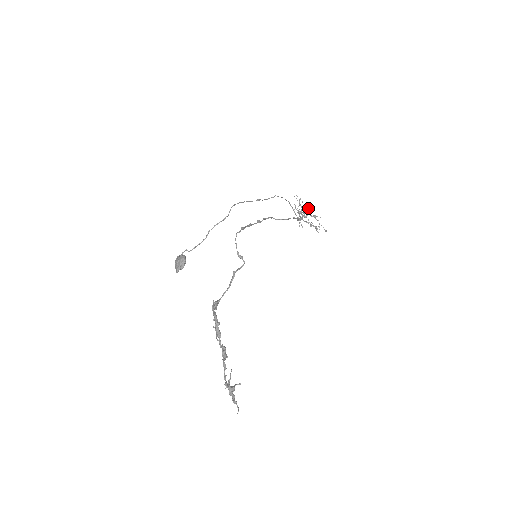
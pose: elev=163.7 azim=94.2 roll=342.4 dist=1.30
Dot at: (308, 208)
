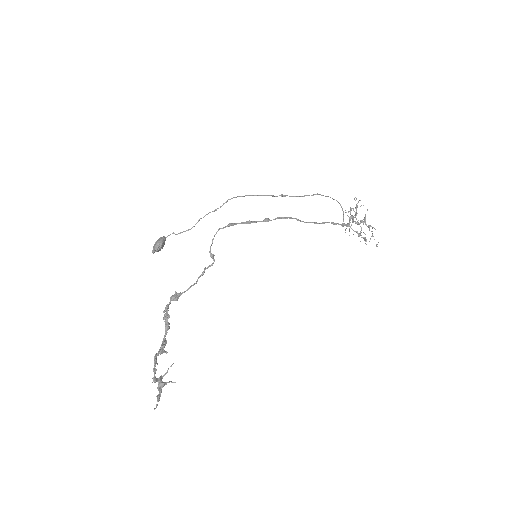
Dot at: (365, 215)
